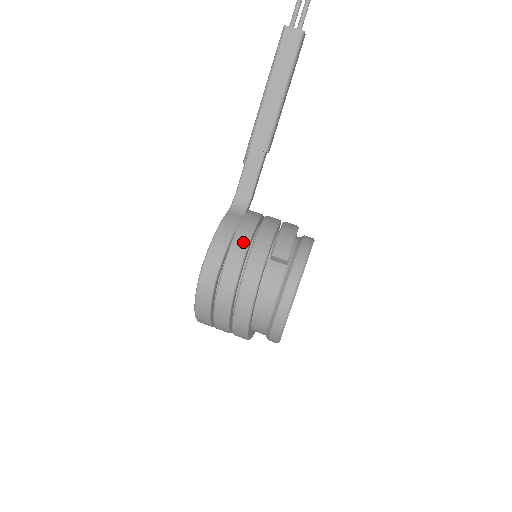
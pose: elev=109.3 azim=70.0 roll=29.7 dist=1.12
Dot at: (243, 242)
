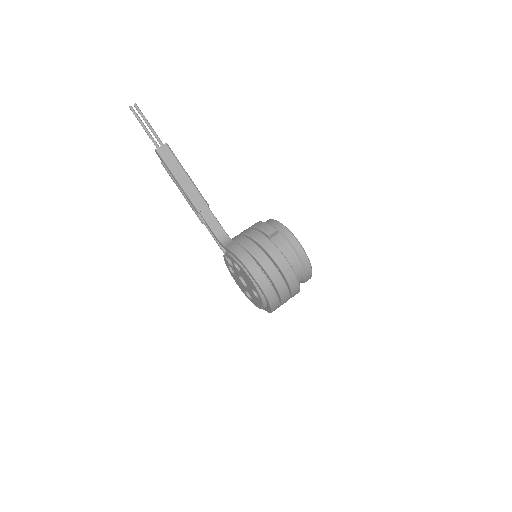
Dot at: (251, 245)
